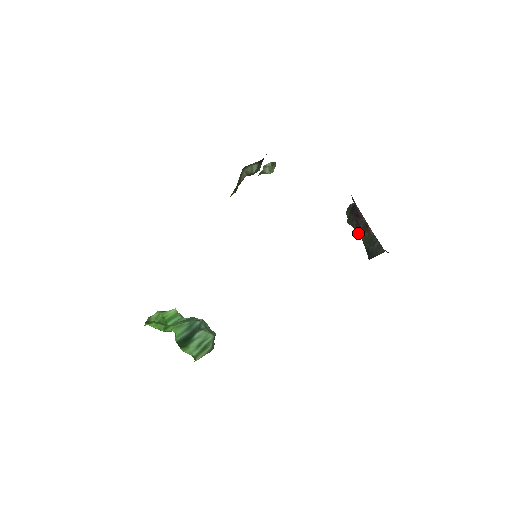
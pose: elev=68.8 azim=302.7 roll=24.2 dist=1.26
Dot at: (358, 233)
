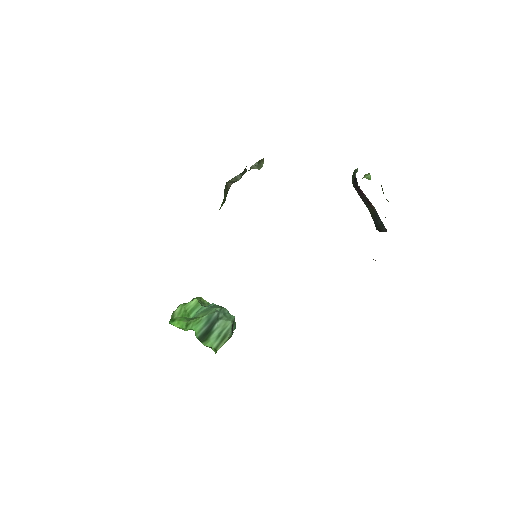
Dot at: (364, 203)
